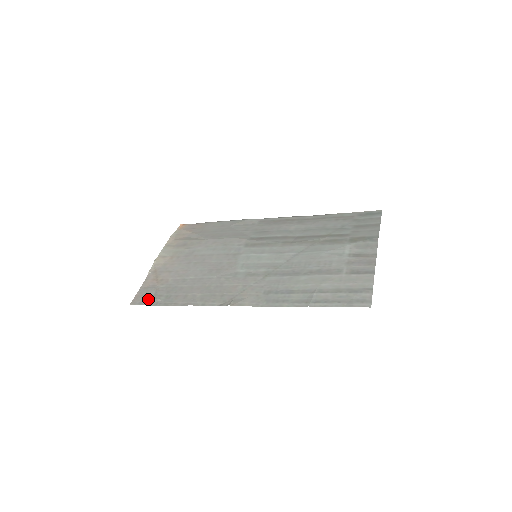
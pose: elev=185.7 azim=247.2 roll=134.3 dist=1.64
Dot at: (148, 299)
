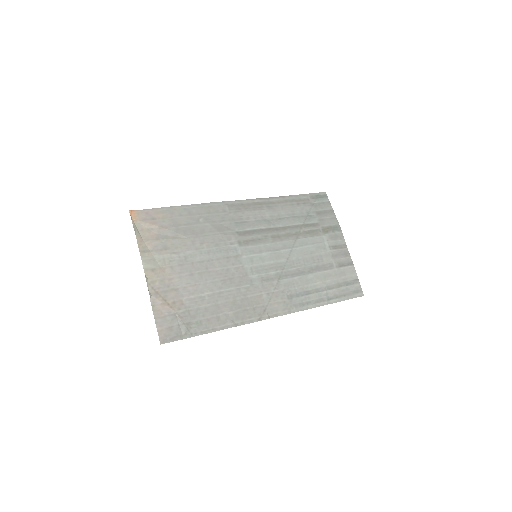
Dot at: (178, 332)
